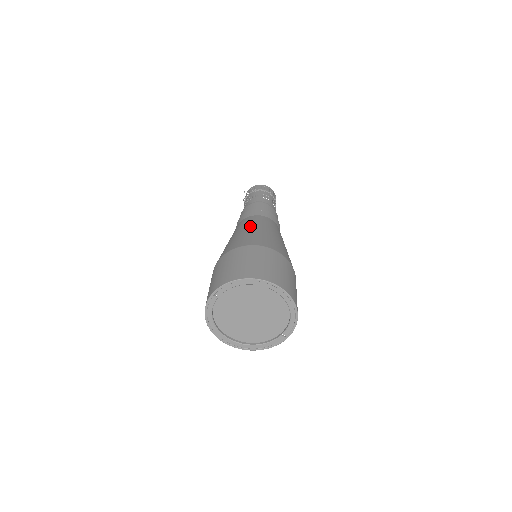
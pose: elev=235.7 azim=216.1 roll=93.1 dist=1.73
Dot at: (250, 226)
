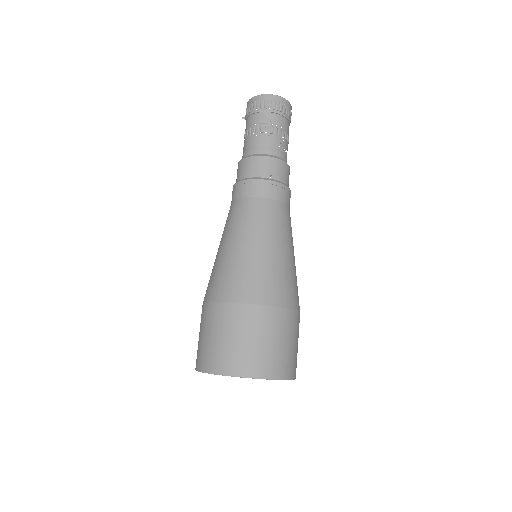
Dot at: (223, 240)
